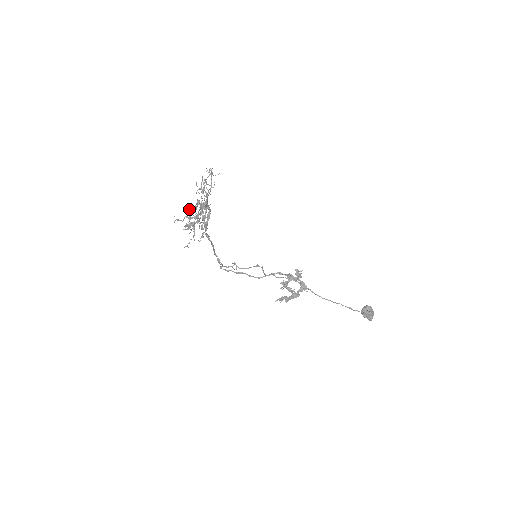
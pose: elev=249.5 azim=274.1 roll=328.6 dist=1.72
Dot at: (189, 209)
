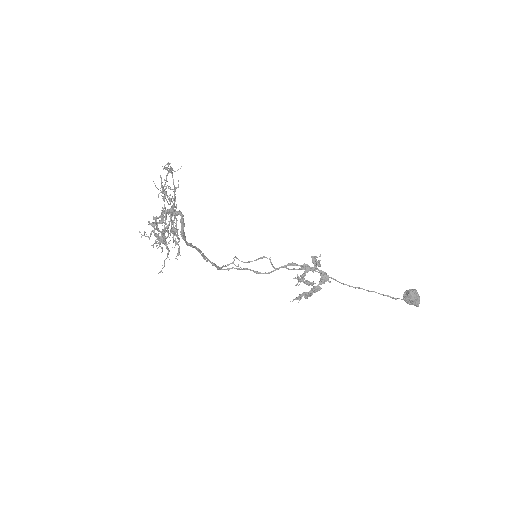
Dot at: (152, 224)
